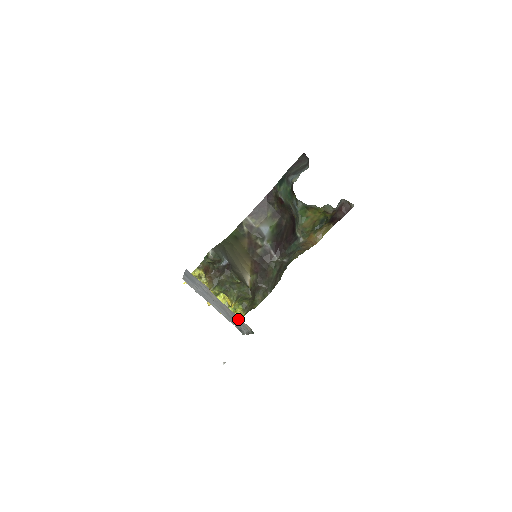
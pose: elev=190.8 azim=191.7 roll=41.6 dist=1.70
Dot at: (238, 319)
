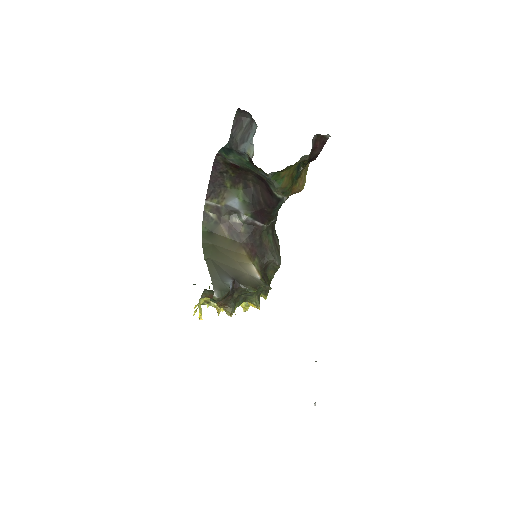
Dot at: occluded
